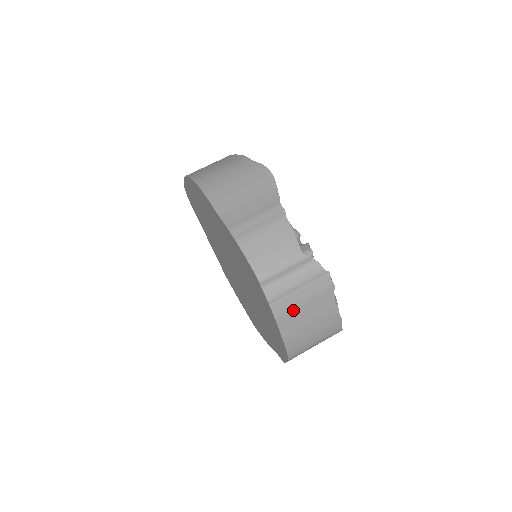
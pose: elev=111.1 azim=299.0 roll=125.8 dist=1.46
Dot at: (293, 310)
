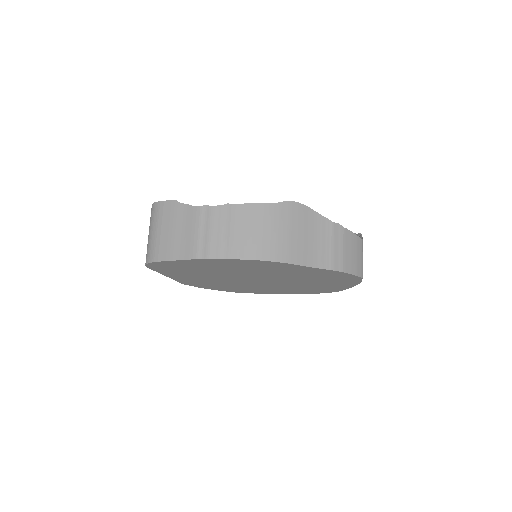
Dot at: occluded
